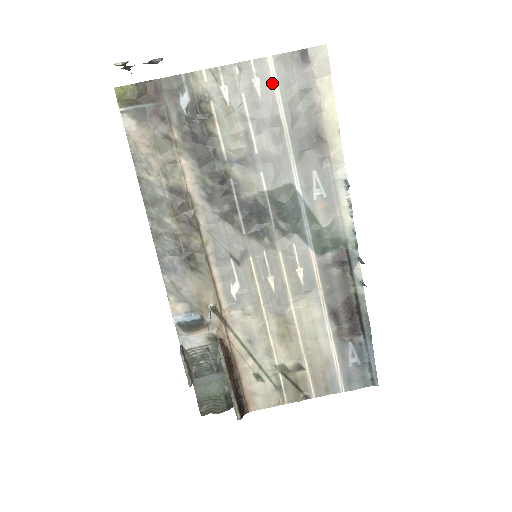
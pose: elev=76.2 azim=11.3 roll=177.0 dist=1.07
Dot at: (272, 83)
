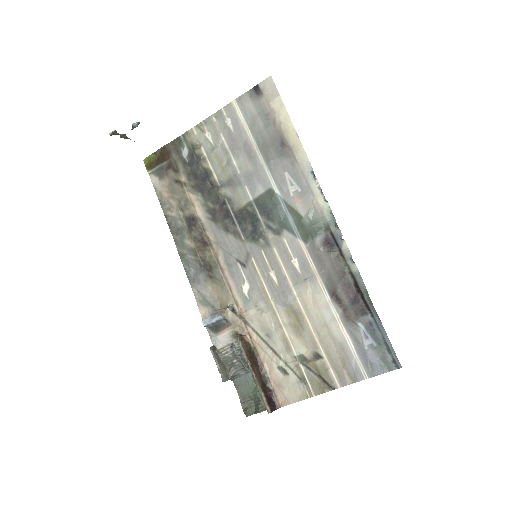
Dot at: (239, 118)
